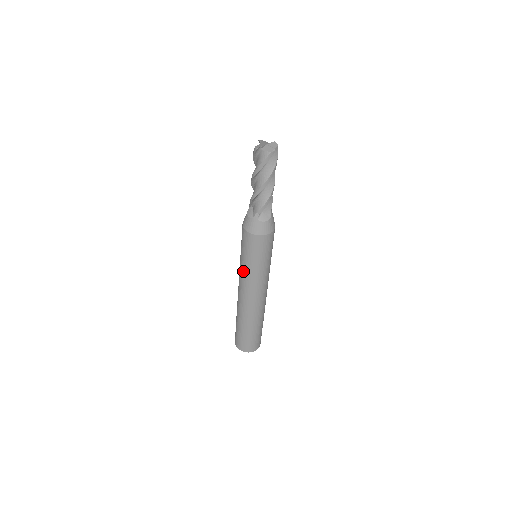
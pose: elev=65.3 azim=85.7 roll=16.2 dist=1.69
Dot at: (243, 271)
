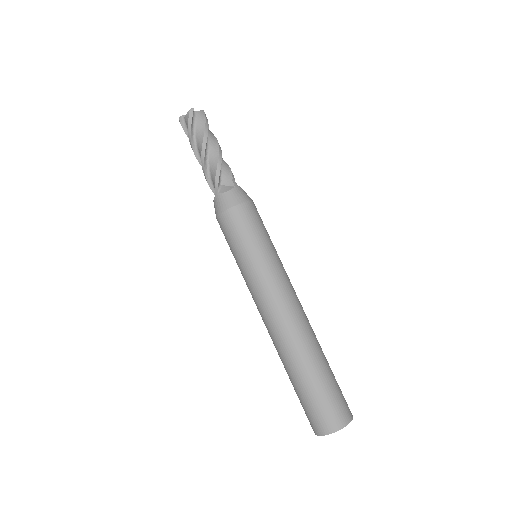
Dot at: (245, 279)
